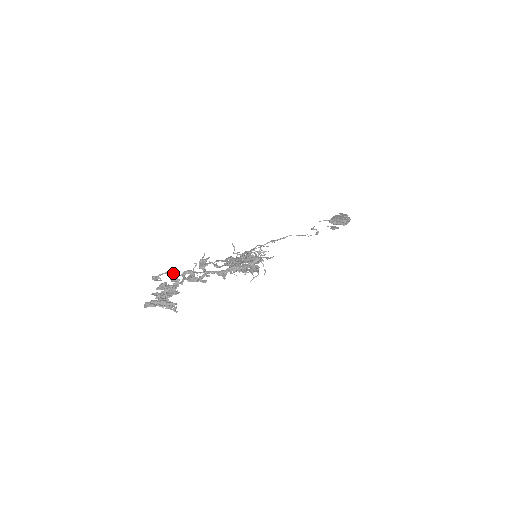
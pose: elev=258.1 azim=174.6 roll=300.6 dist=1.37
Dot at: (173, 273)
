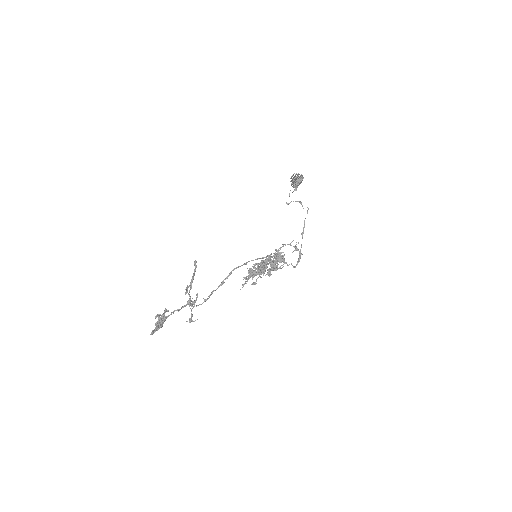
Dot at: (191, 310)
